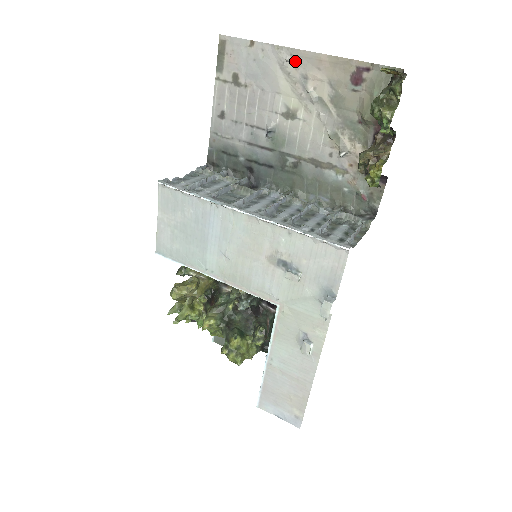
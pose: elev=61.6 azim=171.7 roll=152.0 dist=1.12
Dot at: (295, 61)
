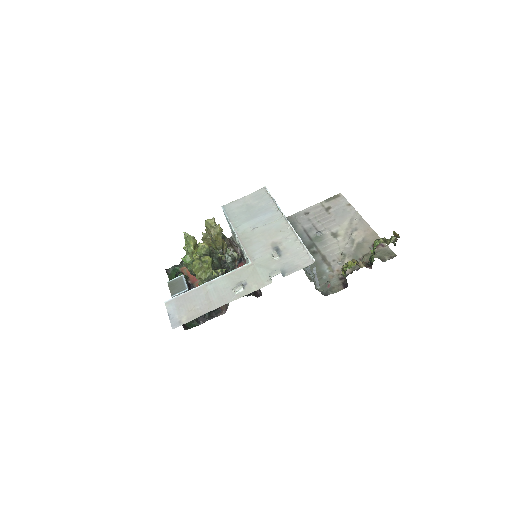
Dot at: (359, 222)
